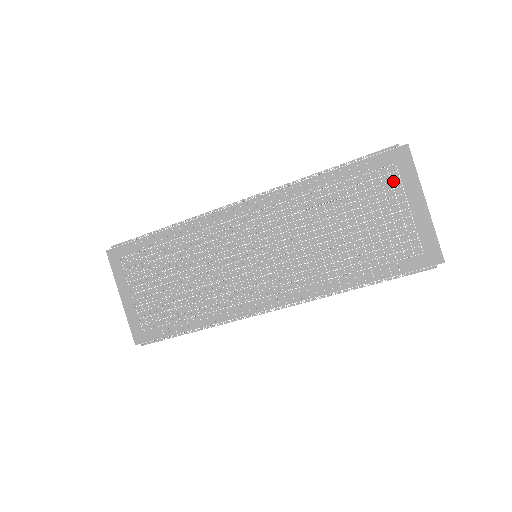
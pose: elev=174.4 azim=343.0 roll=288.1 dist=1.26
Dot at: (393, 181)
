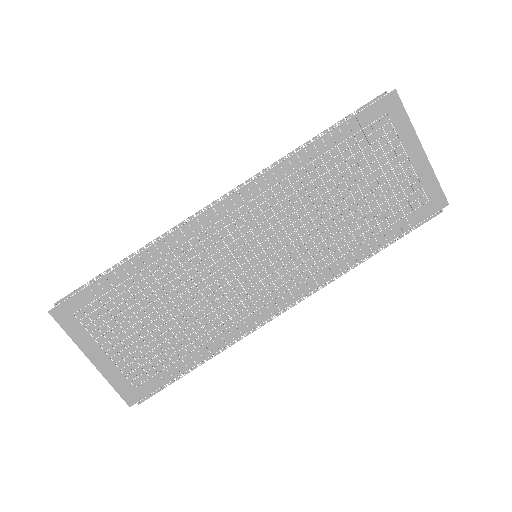
Dot at: (388, 134)
